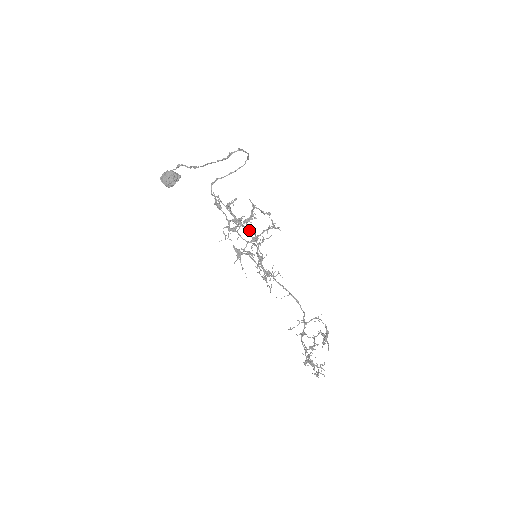
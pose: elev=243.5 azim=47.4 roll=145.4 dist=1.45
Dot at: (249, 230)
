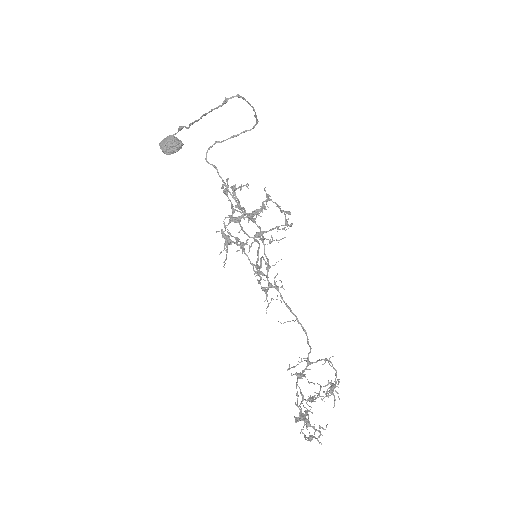
Dot at: (247, 214)
